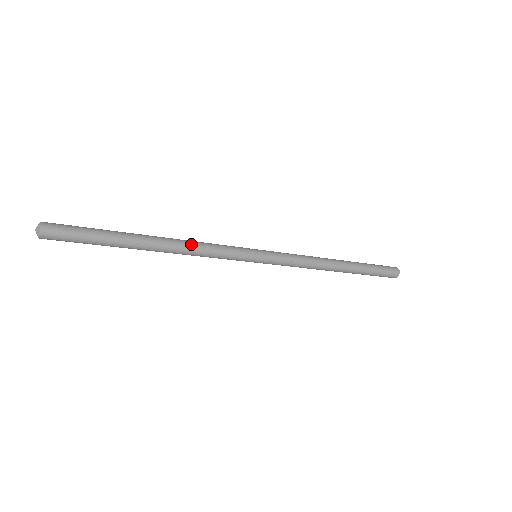
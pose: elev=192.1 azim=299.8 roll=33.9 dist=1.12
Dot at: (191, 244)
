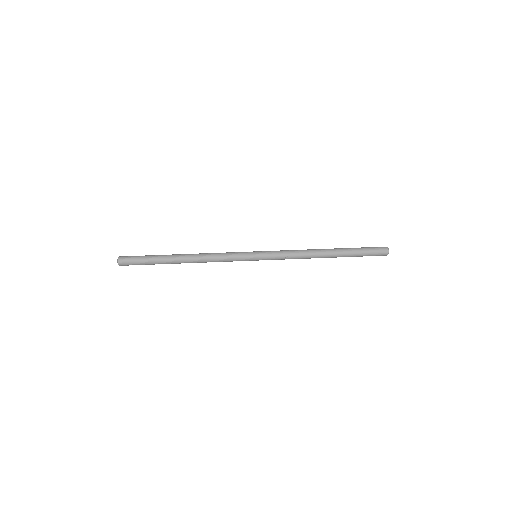
Dot at: (206, 256)
